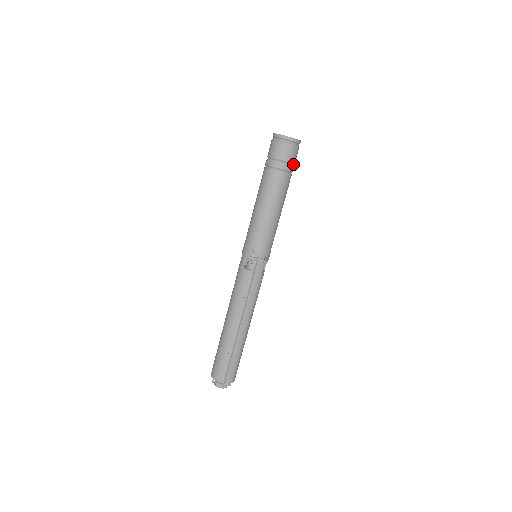
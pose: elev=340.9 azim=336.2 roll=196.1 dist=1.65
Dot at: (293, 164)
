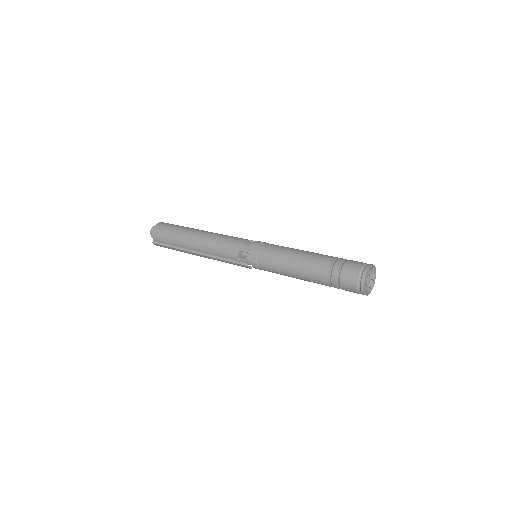
Dot at: occluded
